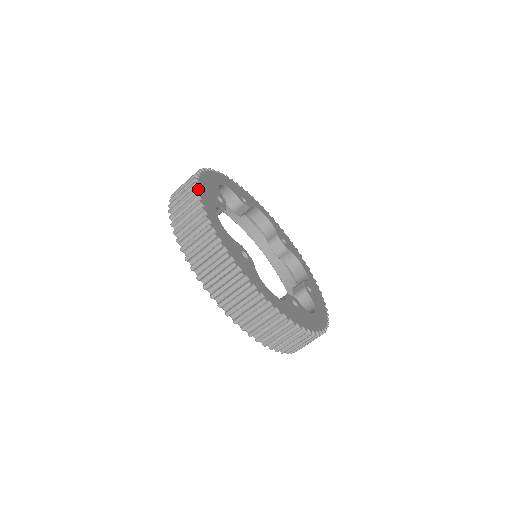
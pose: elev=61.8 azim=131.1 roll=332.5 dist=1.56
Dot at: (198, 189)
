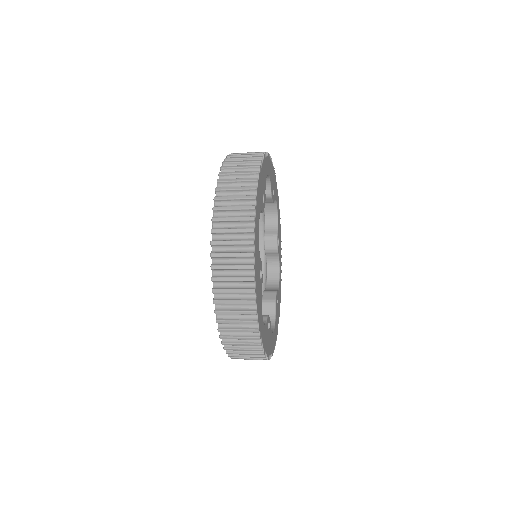
Dot at: (257, 311)
